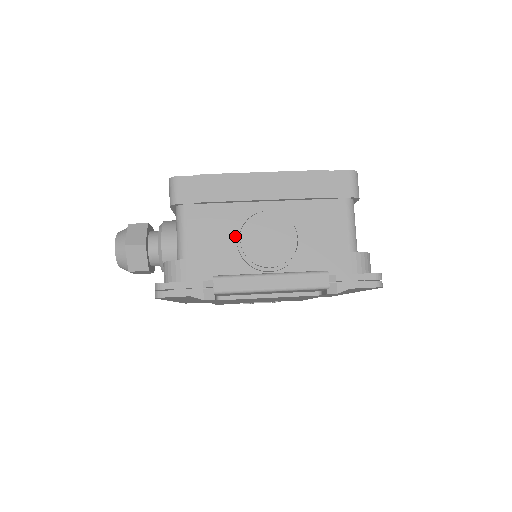
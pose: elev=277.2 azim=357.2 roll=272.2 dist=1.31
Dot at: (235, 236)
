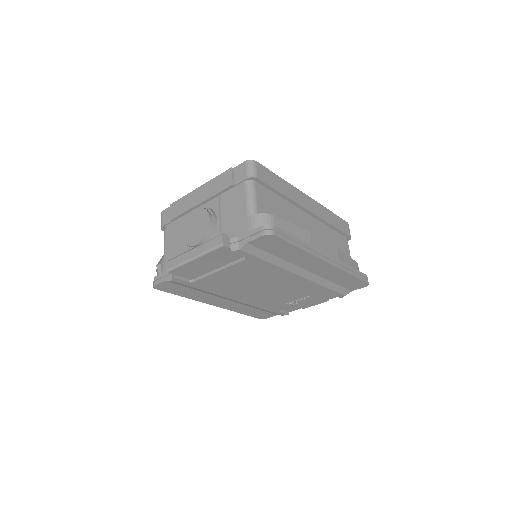
Dot at: occluded
